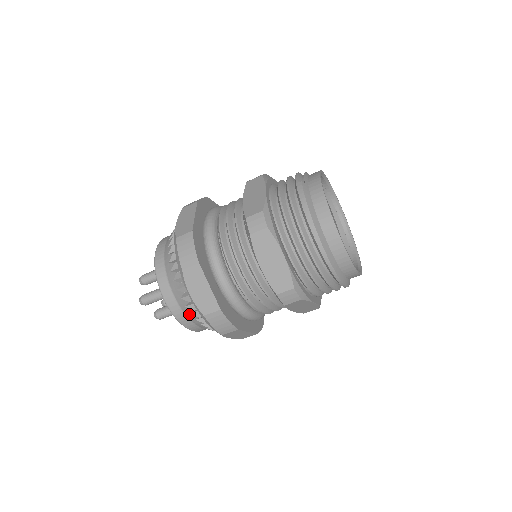
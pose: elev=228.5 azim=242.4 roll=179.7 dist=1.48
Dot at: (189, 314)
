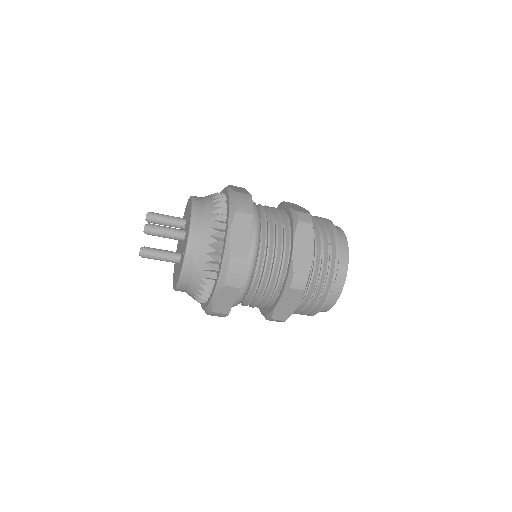
Dot at: (204, 254)
